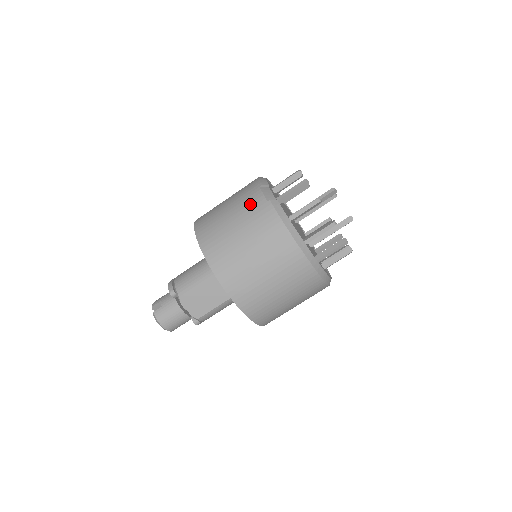
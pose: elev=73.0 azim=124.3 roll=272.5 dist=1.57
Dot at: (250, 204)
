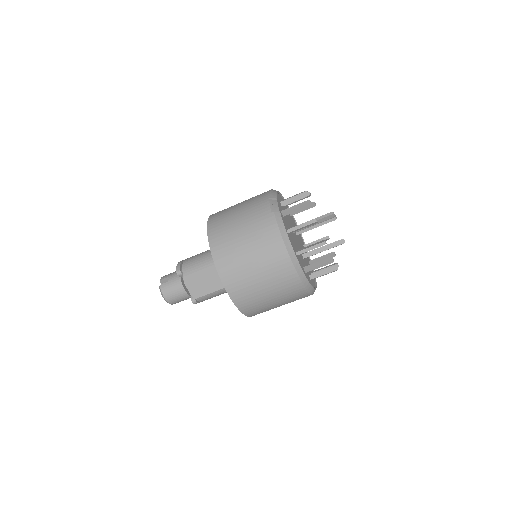
Dot at: (257, 212)
